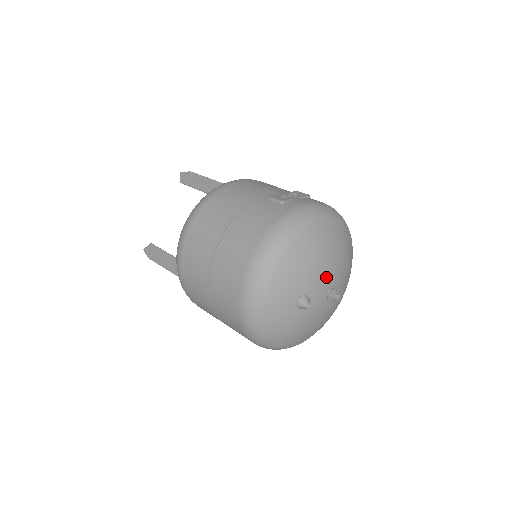
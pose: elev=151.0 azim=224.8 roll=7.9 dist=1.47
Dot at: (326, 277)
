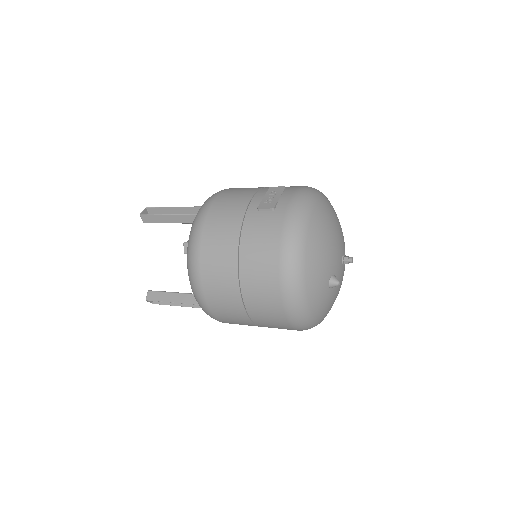
Dot at: (337, 251)
